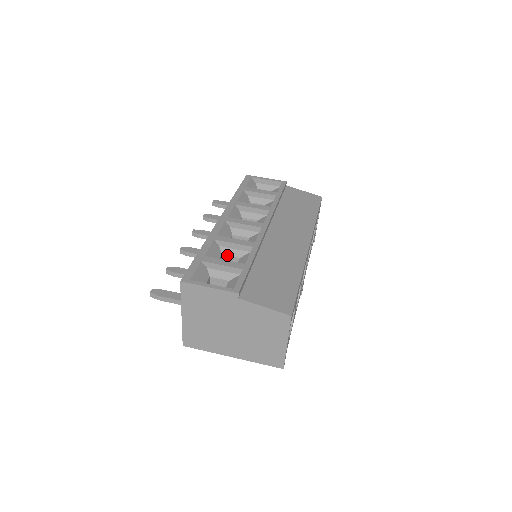
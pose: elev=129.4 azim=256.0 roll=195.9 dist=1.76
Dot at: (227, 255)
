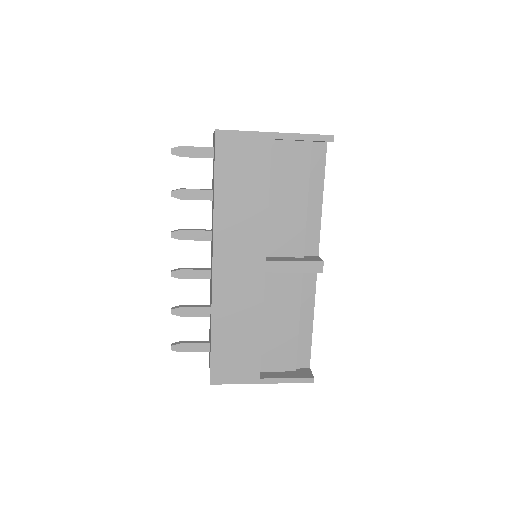
Dot at: occluded
